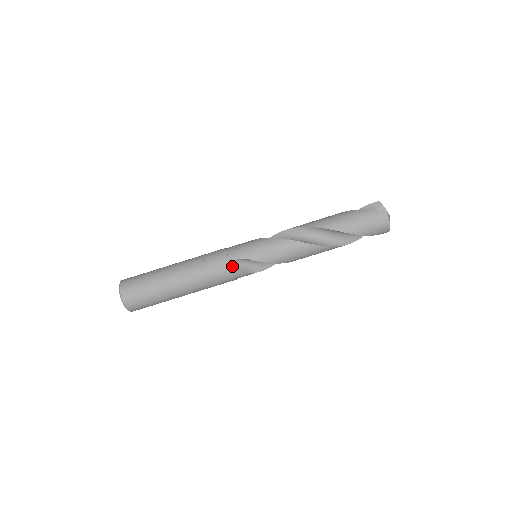
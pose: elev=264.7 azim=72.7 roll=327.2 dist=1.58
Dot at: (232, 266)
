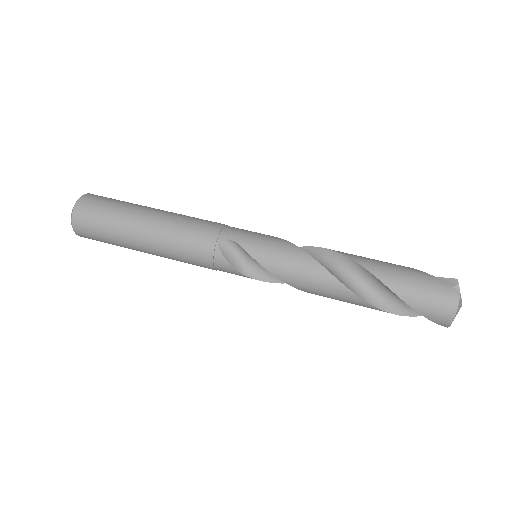
Dot at: (218, 243)
